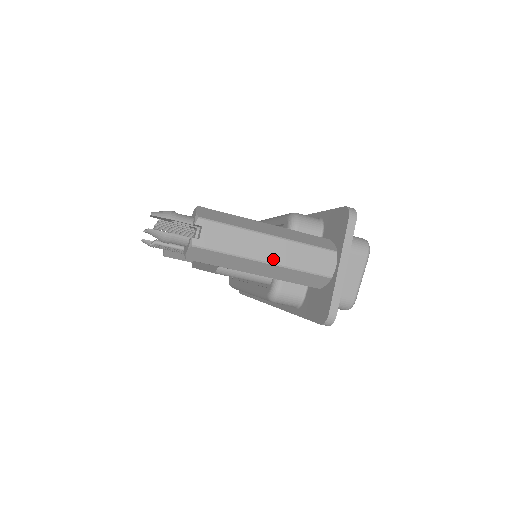
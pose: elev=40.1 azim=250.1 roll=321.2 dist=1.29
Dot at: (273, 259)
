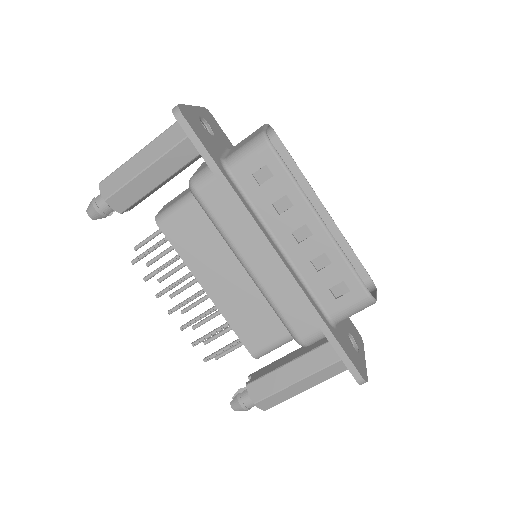
Dot at: (146, 147)
